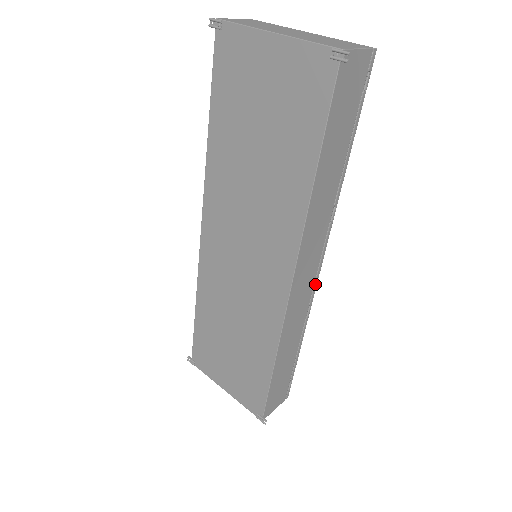
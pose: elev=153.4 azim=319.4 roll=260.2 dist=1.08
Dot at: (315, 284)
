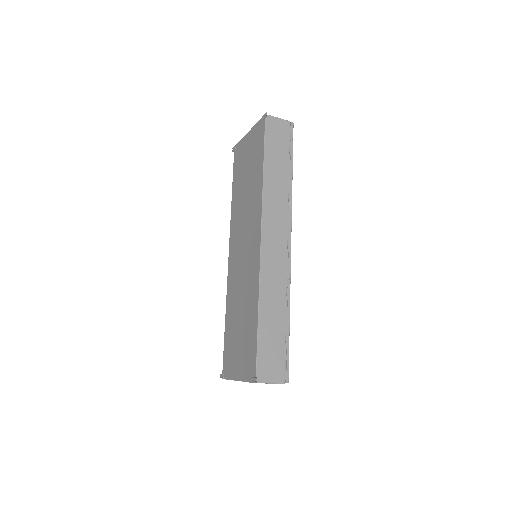
Dot at: (289, 258)
